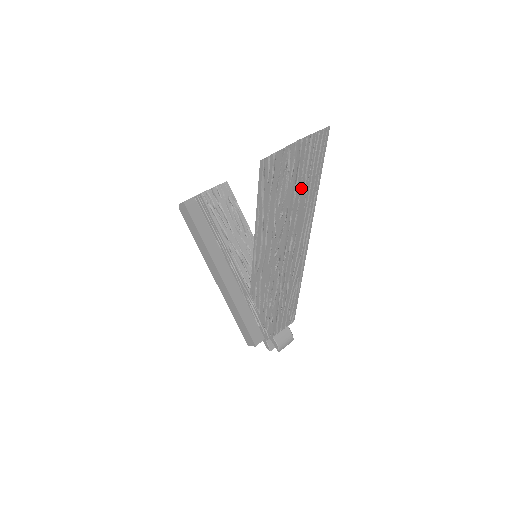
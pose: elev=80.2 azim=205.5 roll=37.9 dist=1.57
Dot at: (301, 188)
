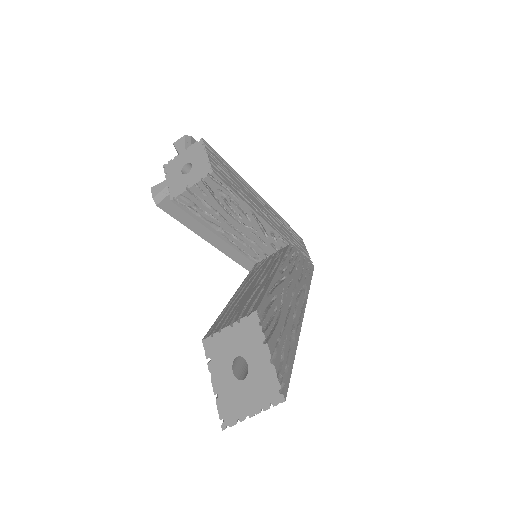
Dot at: occluded
